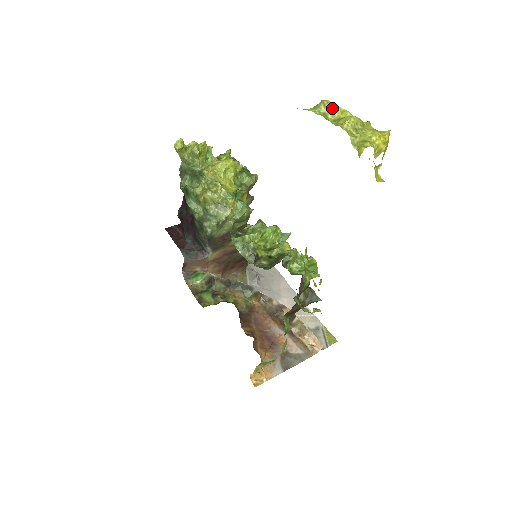
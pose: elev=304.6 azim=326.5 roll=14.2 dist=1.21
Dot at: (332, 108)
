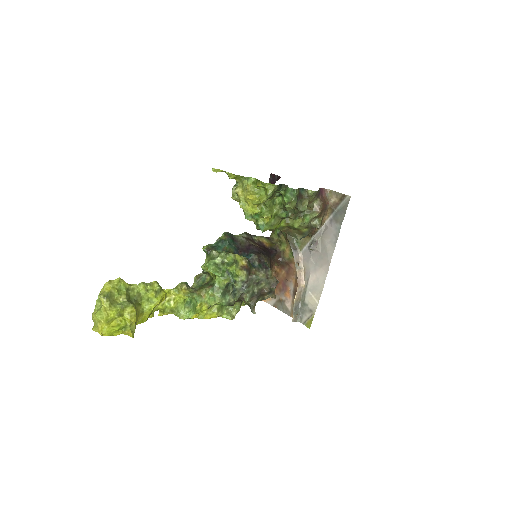
Dot at: (101, 302)
